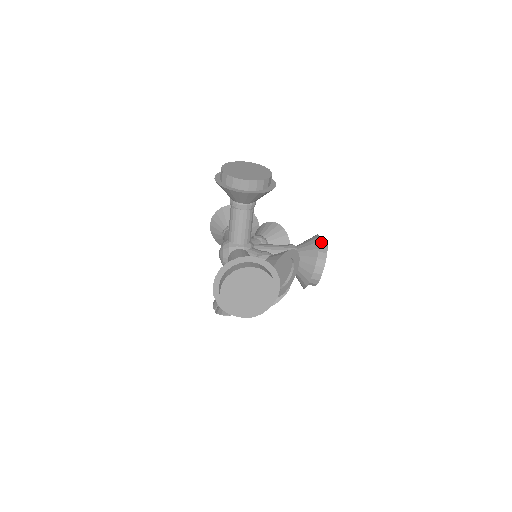
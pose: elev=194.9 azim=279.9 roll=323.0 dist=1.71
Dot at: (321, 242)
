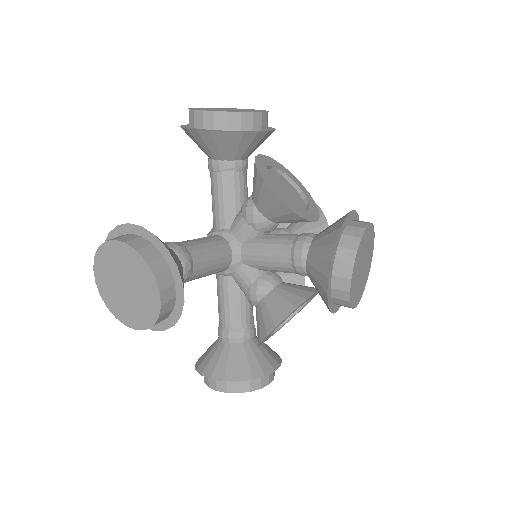
Dot at: (338, 278)
